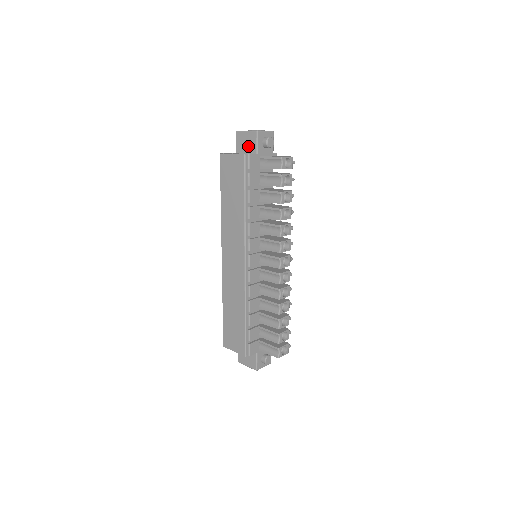
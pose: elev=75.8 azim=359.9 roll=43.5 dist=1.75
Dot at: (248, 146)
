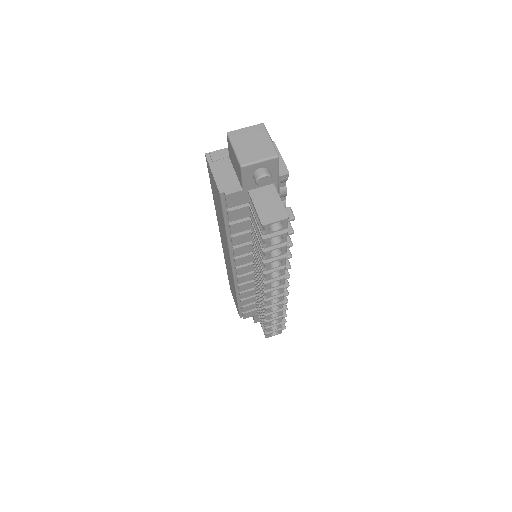
Dot at: (236, 169)
